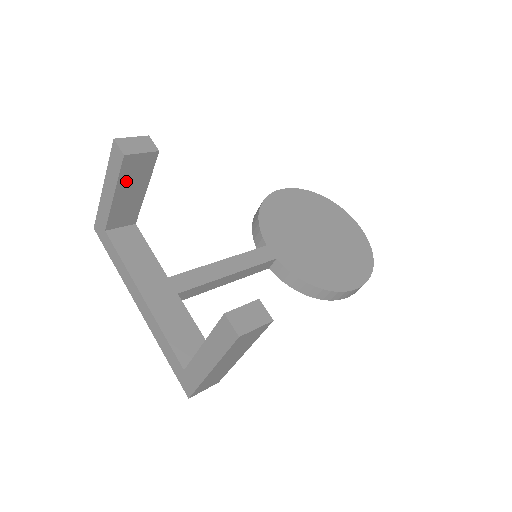
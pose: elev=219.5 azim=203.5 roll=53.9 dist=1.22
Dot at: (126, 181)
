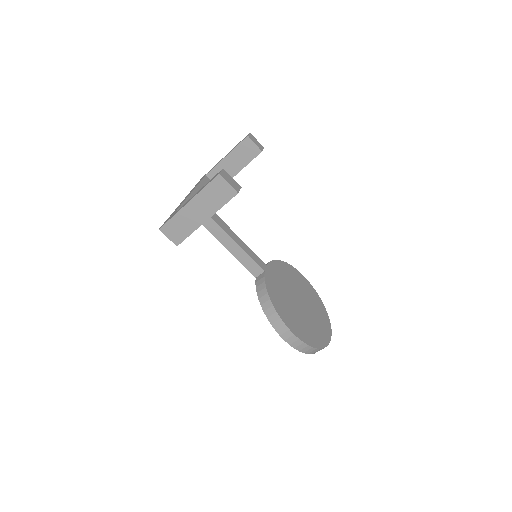
Dot at: (237, 153)
